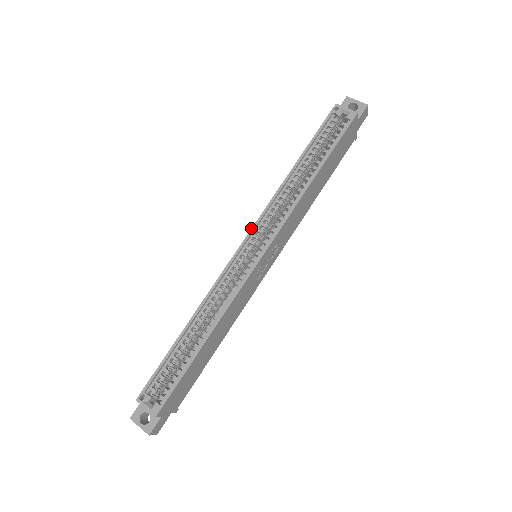
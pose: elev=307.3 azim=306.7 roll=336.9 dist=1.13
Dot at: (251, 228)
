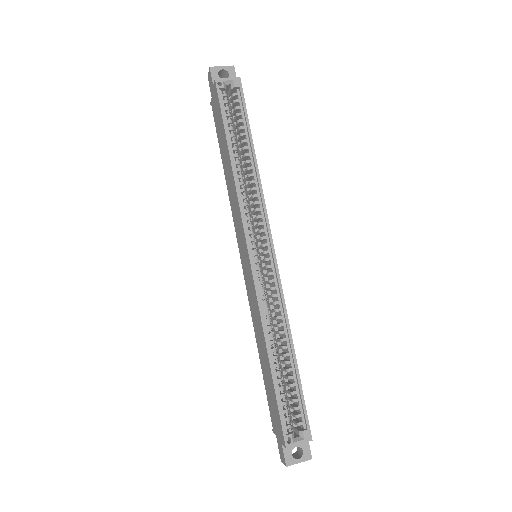
Dot at: (244, 236)
